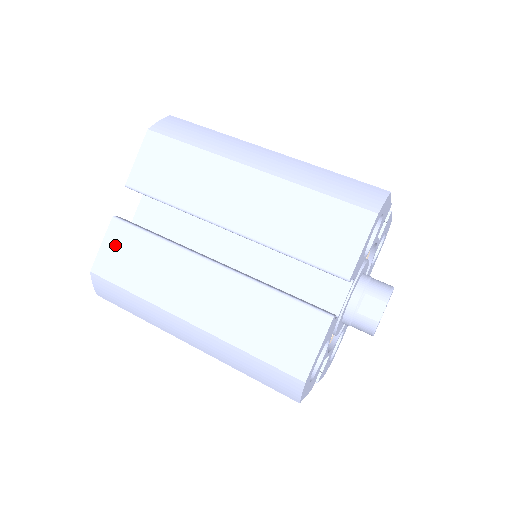
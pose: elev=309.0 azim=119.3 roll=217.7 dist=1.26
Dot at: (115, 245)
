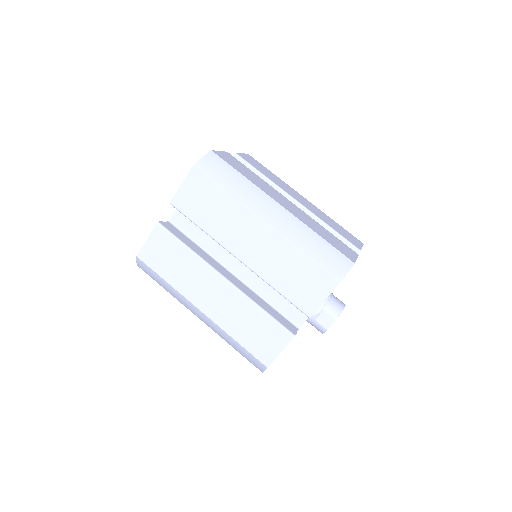
Dot at: (157, 244)
